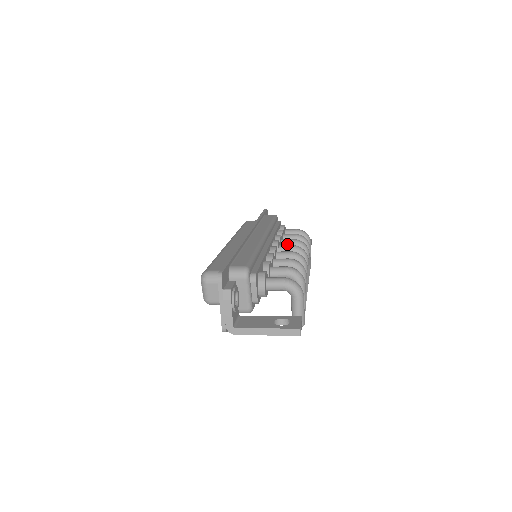
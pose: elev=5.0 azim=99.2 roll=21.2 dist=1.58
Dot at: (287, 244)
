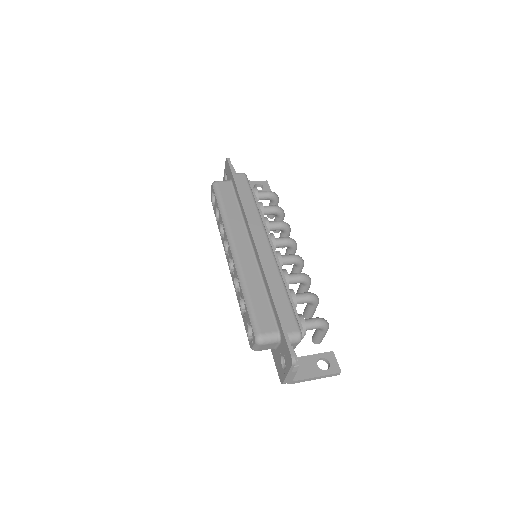
Dot at: (274, 228)
